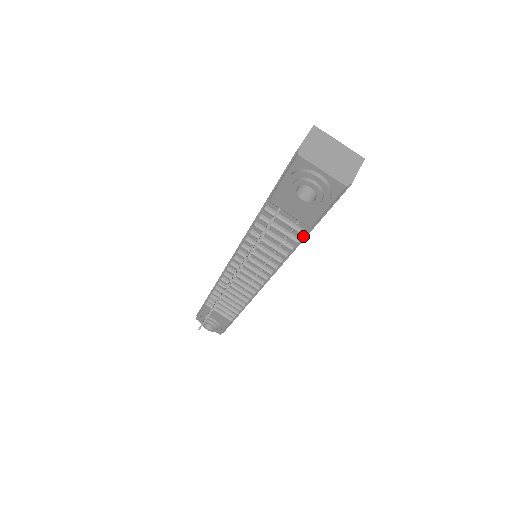
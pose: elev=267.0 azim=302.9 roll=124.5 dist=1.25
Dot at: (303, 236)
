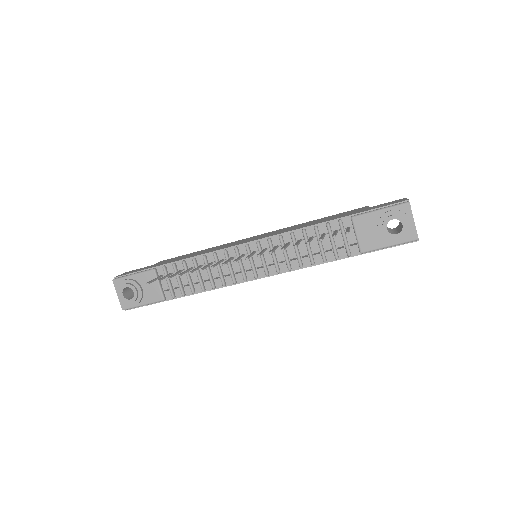
Dot at: (344, 256)
